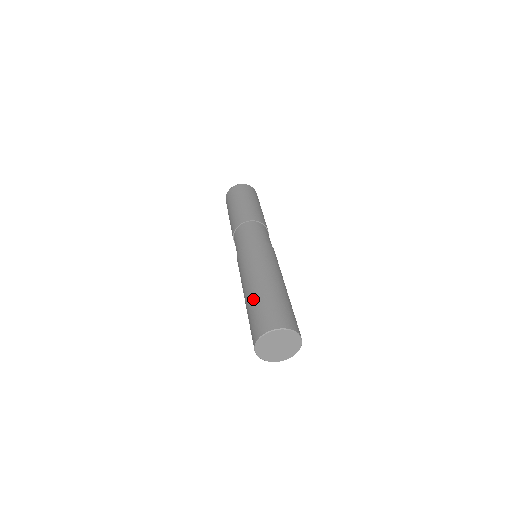
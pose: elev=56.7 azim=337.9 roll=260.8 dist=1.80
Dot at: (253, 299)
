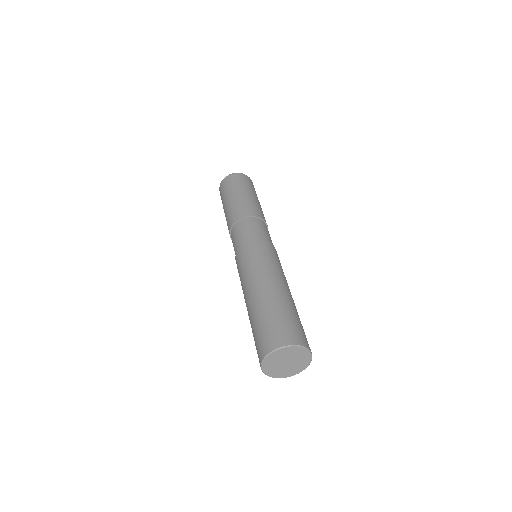
Dot at: (257, 309)
